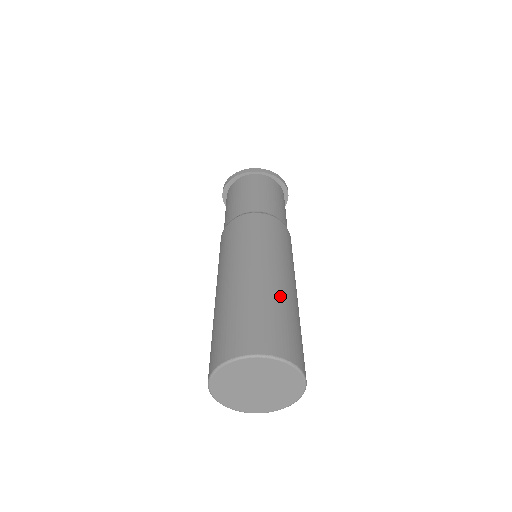
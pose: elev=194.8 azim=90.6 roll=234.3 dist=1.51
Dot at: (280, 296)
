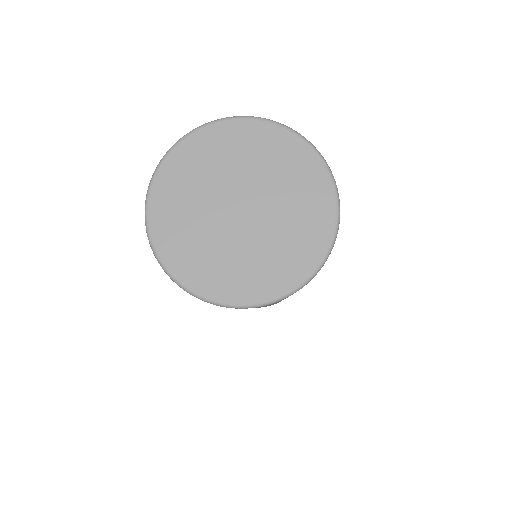
Dot at: occluded
